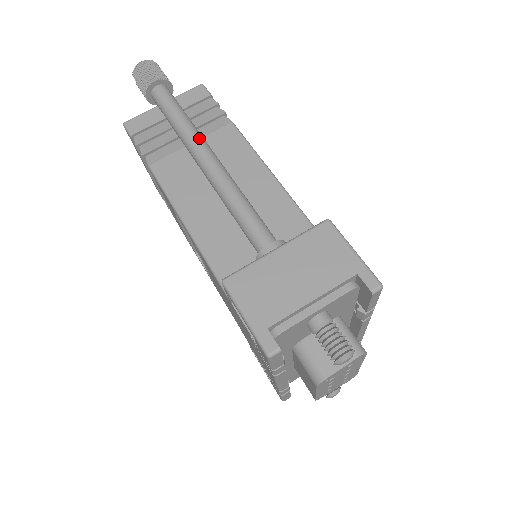
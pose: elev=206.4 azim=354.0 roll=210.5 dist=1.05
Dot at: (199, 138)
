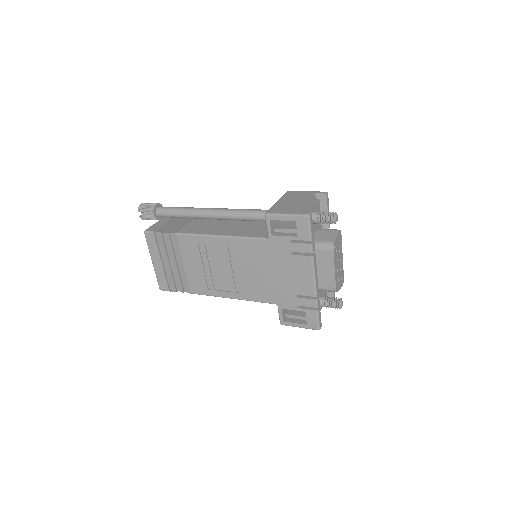
Dot at: (200, 208)
